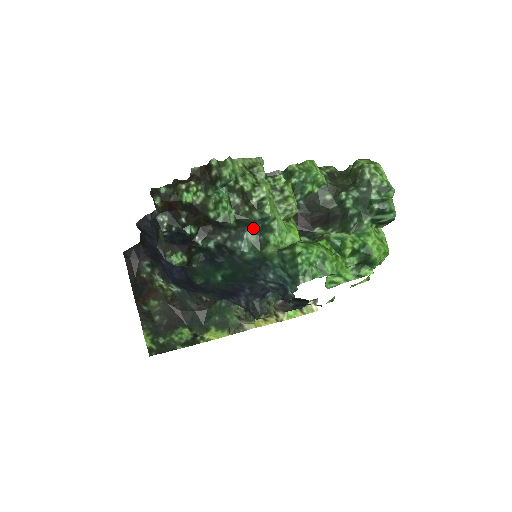
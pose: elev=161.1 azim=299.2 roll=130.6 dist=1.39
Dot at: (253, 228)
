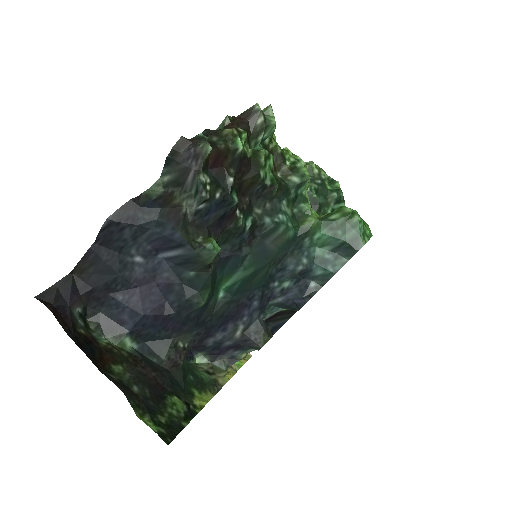
Dot at: (289, 198)
